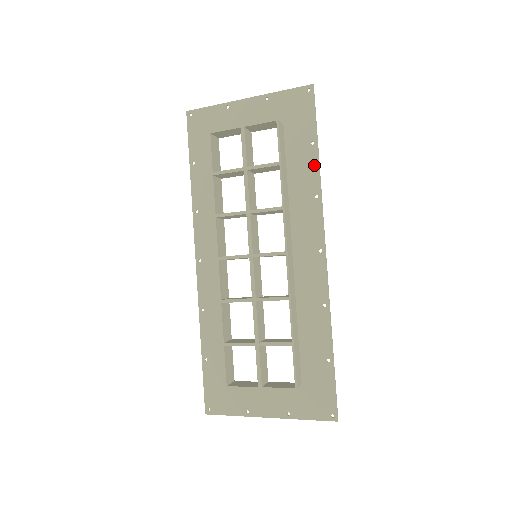
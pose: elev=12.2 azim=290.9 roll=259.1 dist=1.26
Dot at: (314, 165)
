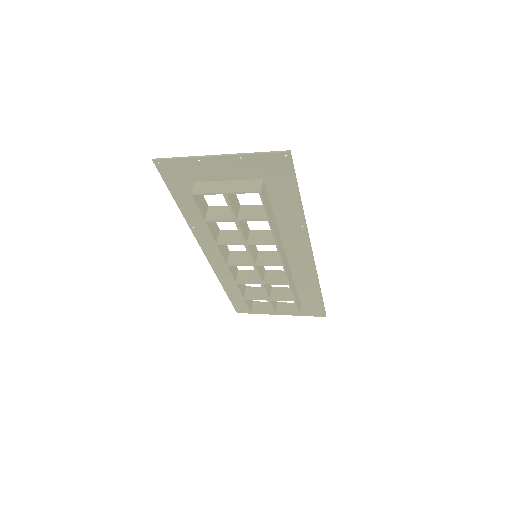
Dot at: (298, 209)
